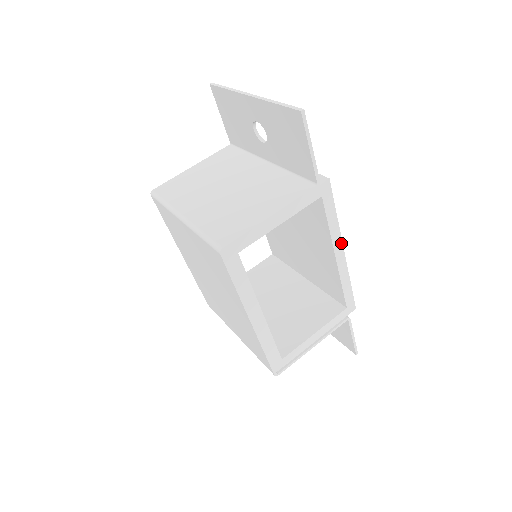
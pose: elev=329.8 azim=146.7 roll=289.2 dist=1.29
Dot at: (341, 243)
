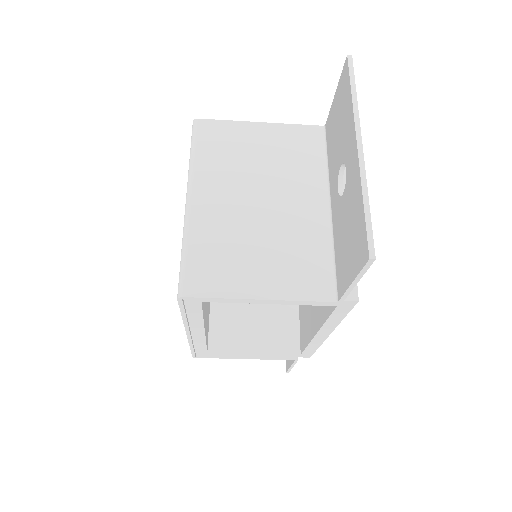
Dot at: (331, 331)
